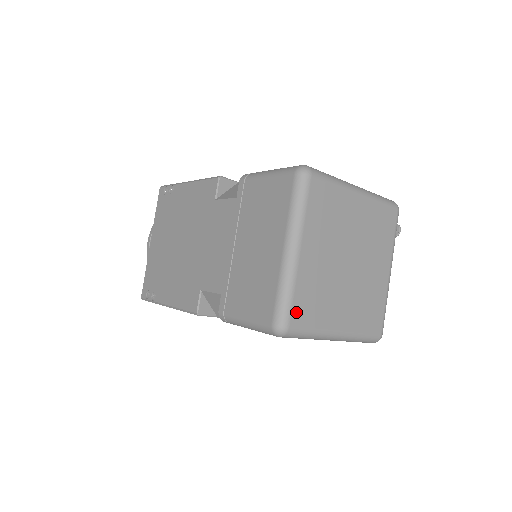
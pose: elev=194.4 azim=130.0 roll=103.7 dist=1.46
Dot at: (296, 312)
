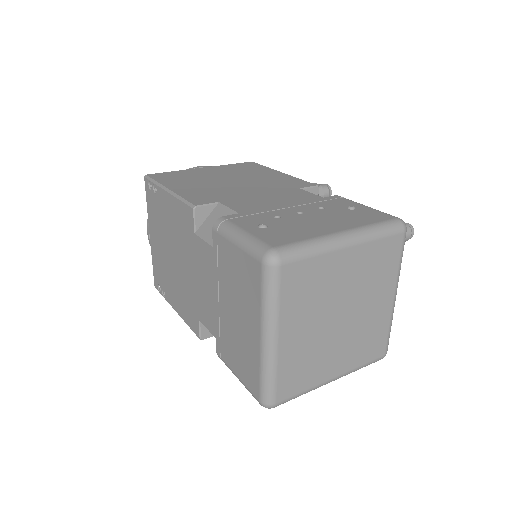
Dot at: (282, 389)
